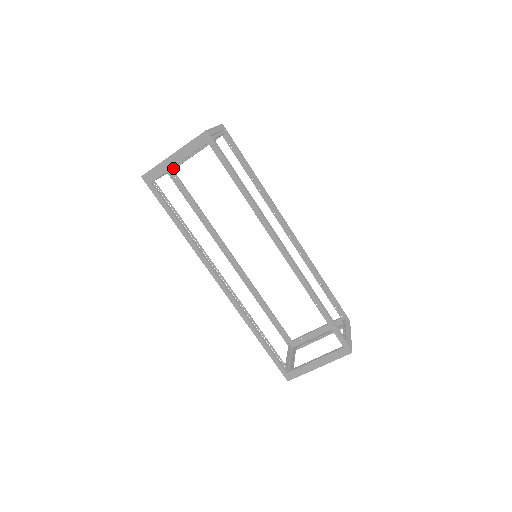
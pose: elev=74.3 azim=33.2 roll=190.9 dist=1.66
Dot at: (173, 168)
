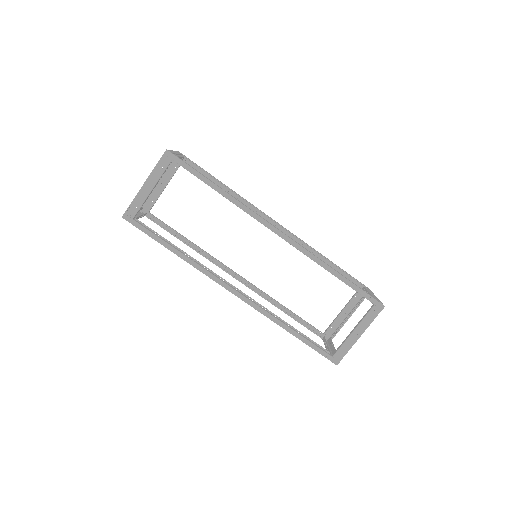
Dot at: (148, 211)
